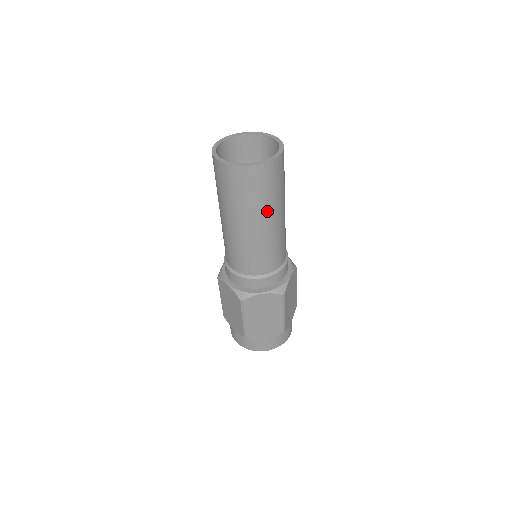
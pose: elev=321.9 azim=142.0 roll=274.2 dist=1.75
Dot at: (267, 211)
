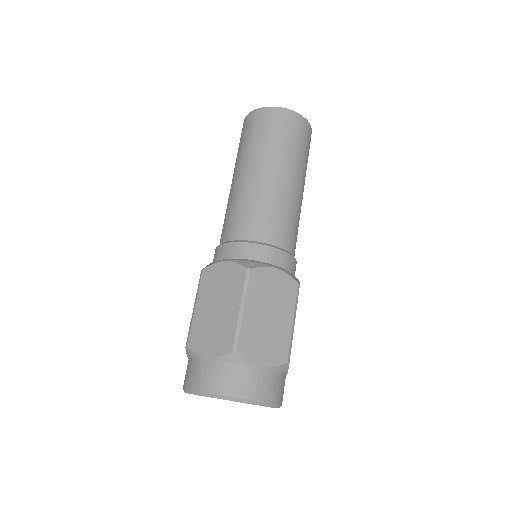
Dot at: (262, 156)
